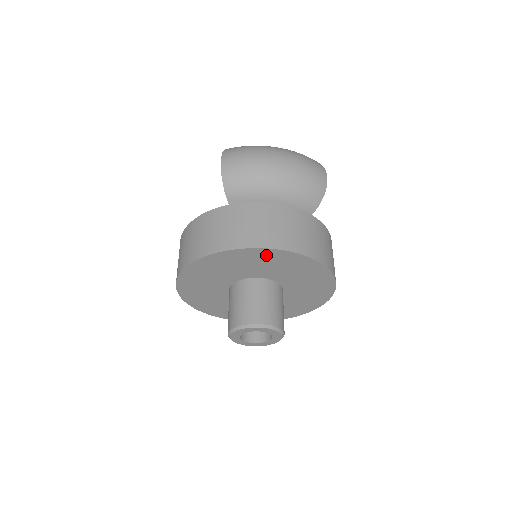
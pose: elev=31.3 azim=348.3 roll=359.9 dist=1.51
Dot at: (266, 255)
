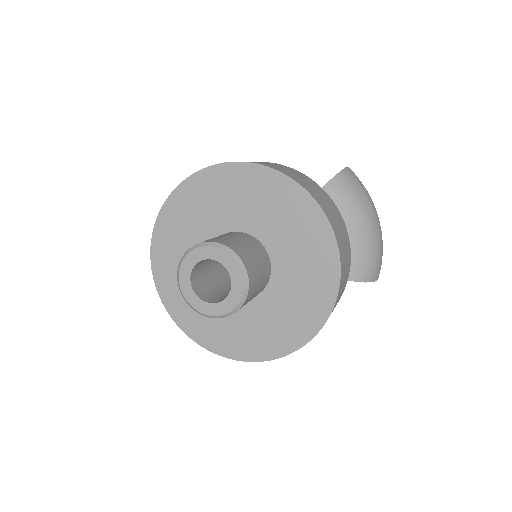
Dot at: (320, 238)
